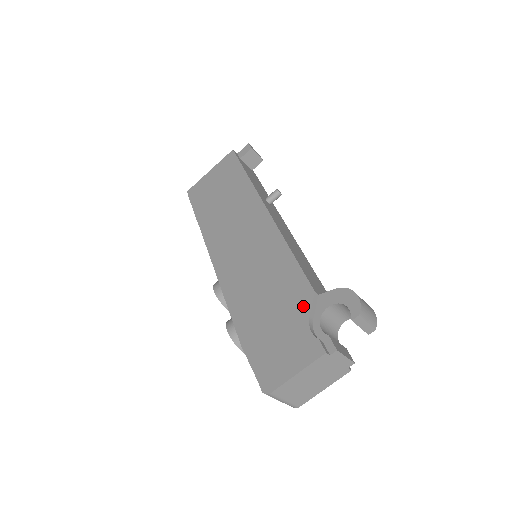
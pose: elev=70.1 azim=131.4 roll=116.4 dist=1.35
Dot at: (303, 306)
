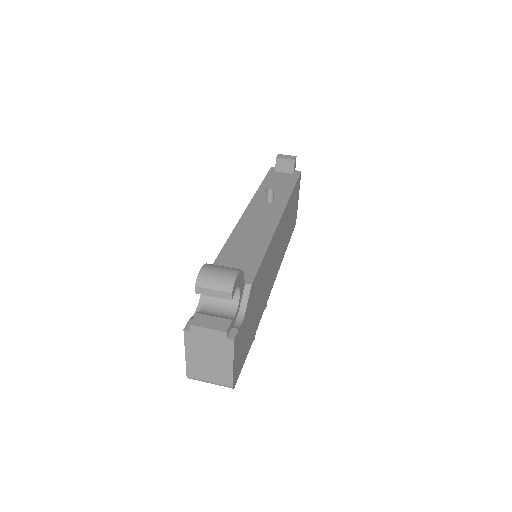
Dot at: occluded
